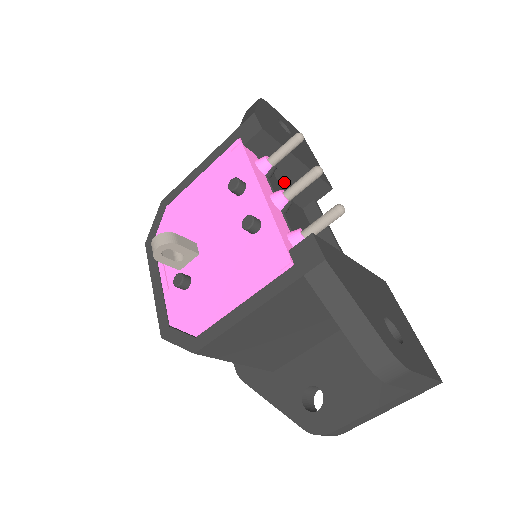
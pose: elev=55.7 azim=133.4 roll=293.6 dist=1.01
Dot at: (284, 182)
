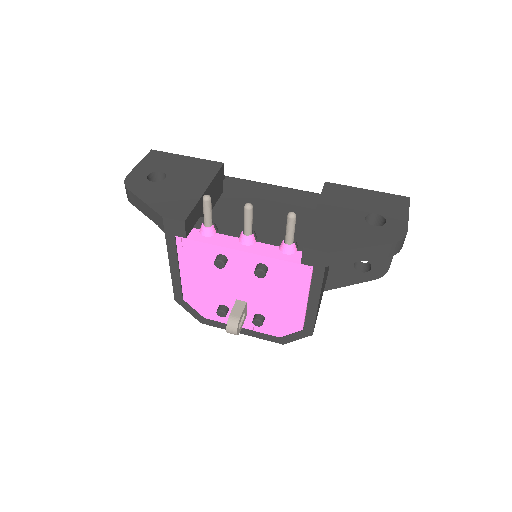
Dot at: occluded
